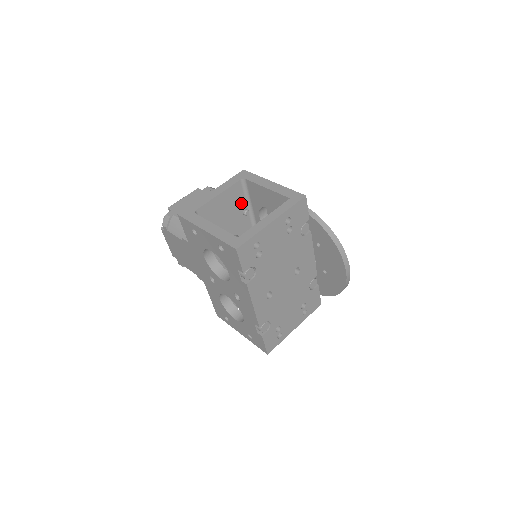
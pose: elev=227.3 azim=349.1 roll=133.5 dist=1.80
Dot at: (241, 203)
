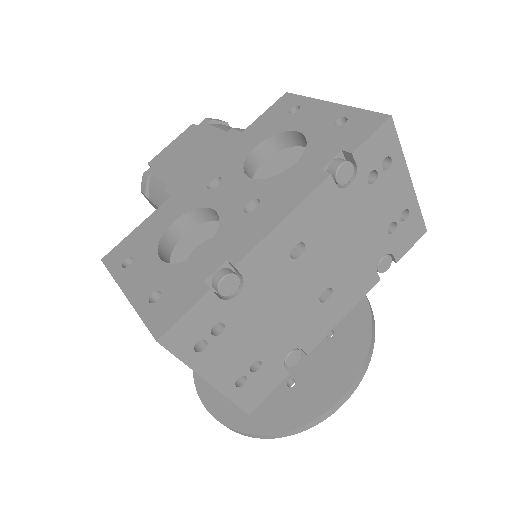
Dot at: occluded
